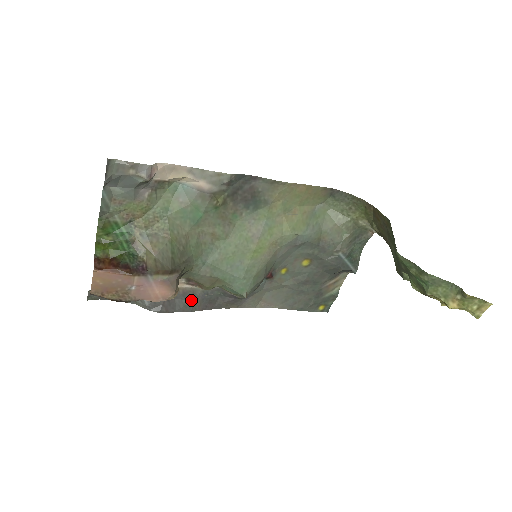
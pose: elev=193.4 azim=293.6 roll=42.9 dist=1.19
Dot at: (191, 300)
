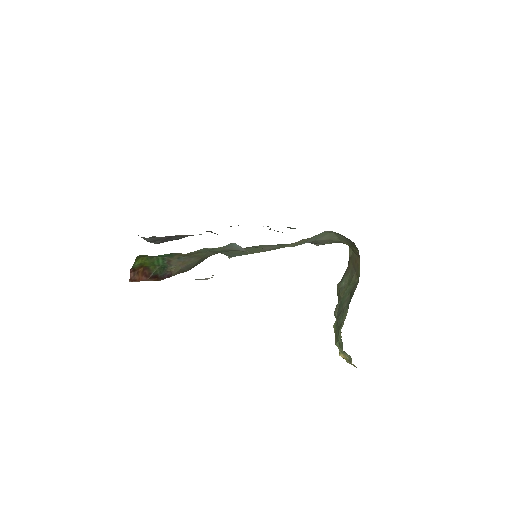
Dot at: (185, 236)
